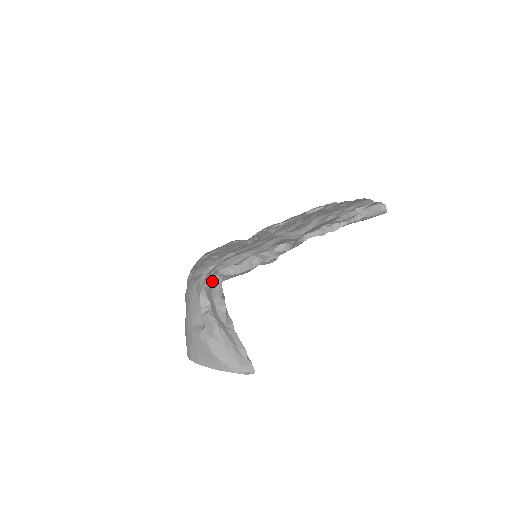
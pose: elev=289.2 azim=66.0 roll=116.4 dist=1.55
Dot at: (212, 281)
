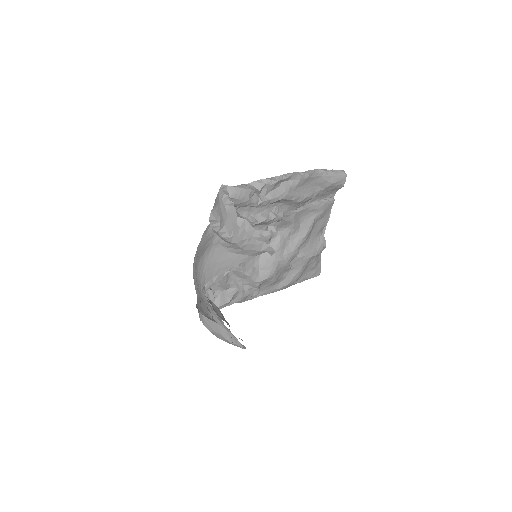
Dot at: occluded
